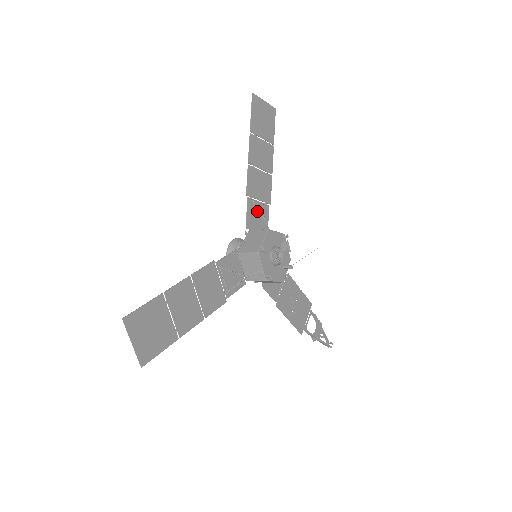
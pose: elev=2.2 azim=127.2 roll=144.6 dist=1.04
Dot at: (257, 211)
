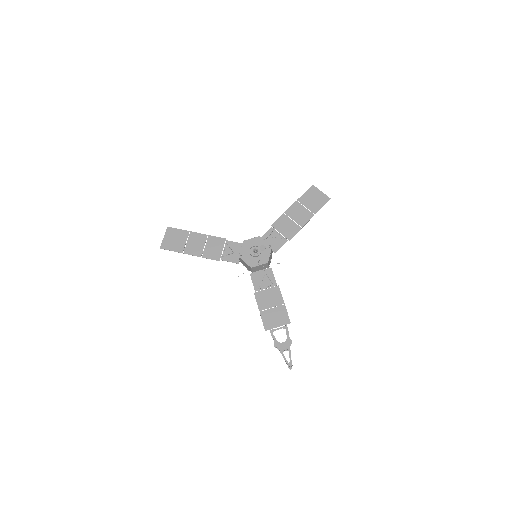
Dot at: occluded
